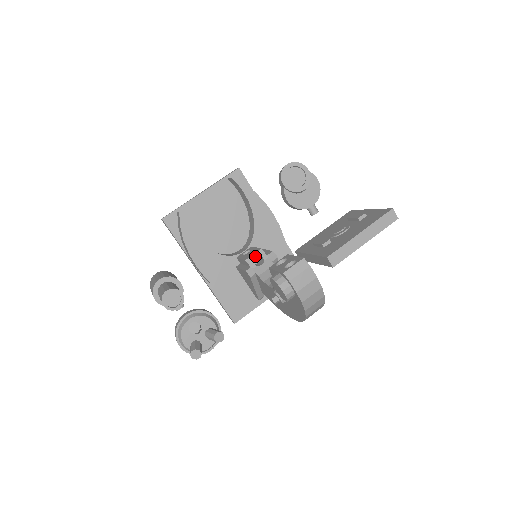
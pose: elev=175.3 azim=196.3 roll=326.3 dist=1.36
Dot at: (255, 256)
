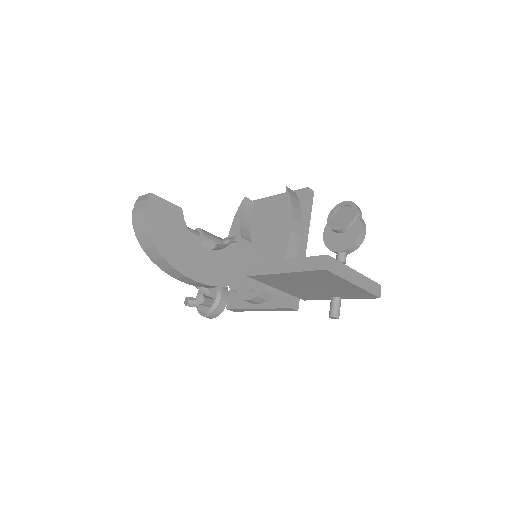
Dot at: occluded
